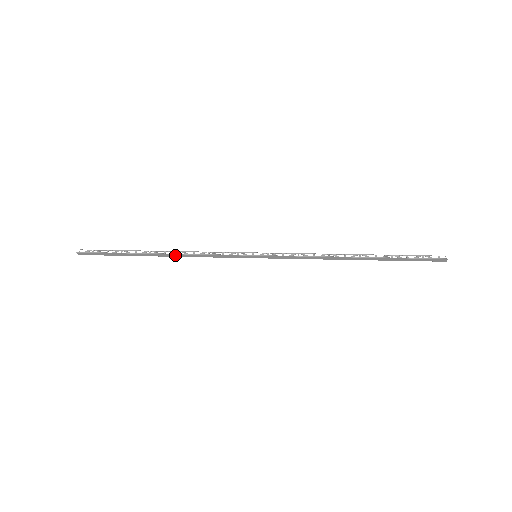
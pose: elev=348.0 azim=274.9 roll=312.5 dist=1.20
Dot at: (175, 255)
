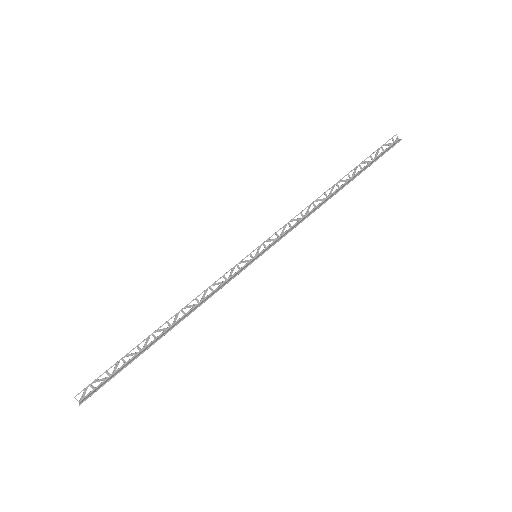
Dot at: (183, 318)
